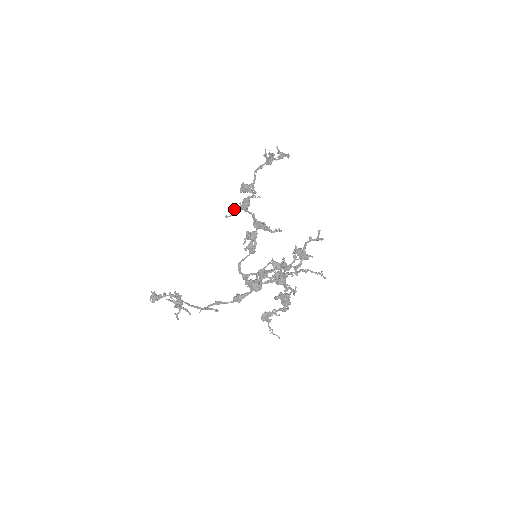
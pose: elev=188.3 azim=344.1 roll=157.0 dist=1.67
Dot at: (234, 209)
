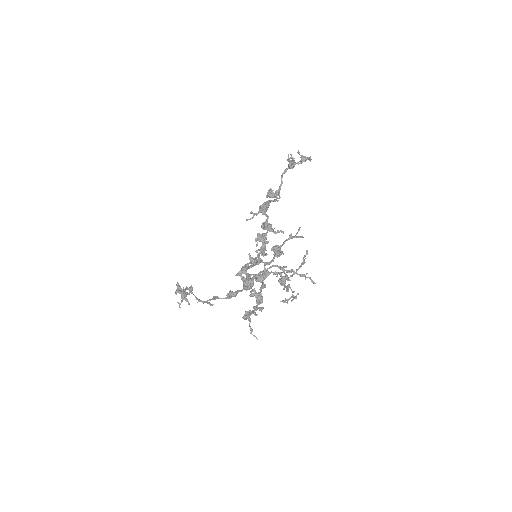
Dot at: occluded
